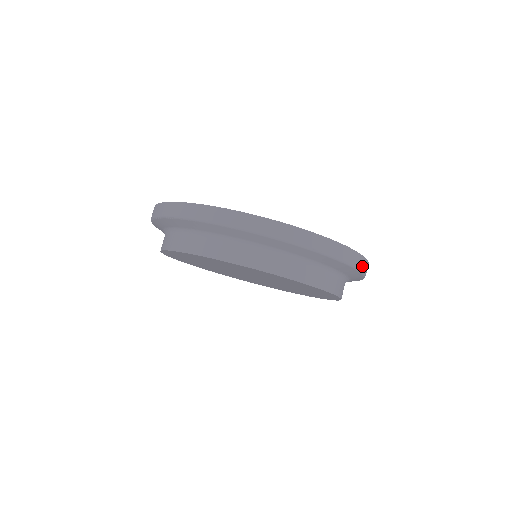
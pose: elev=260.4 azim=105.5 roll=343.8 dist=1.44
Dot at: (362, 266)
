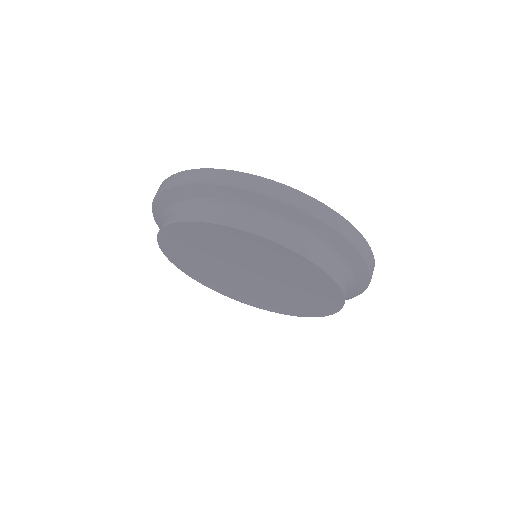
Dot at: (368, 256)
